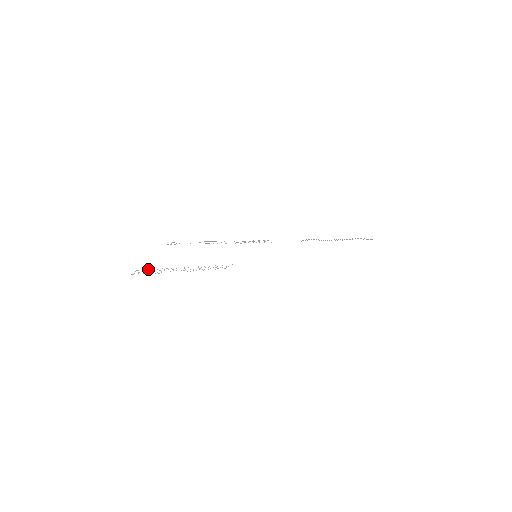
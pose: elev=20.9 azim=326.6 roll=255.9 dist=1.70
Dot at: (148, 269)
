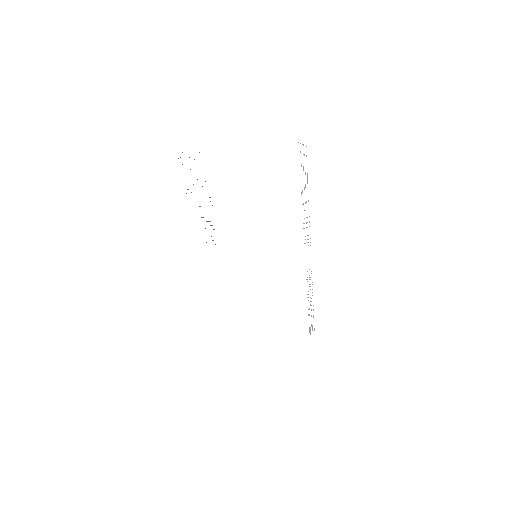
Dot at: occluded
